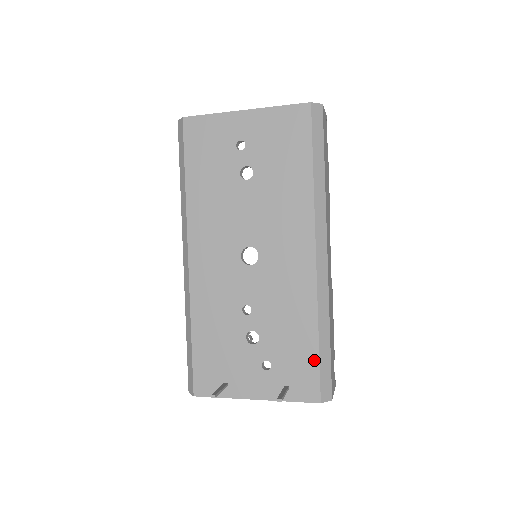
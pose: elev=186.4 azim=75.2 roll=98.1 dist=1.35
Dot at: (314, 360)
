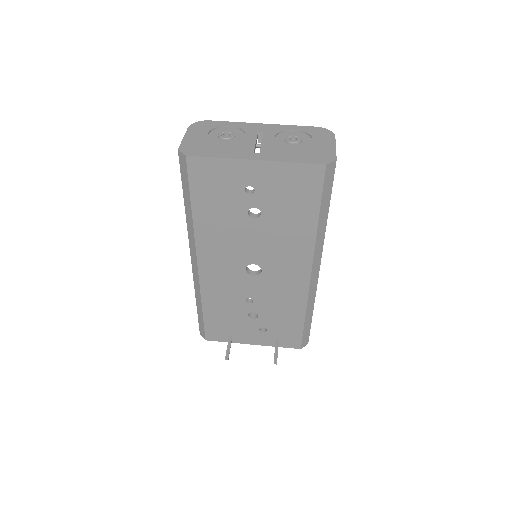
Dot at: (299, 330)
